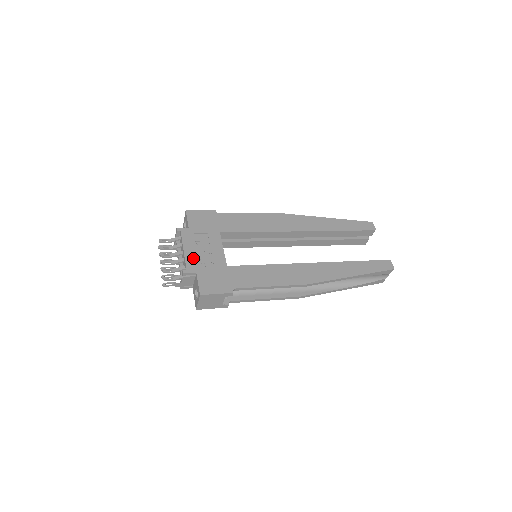
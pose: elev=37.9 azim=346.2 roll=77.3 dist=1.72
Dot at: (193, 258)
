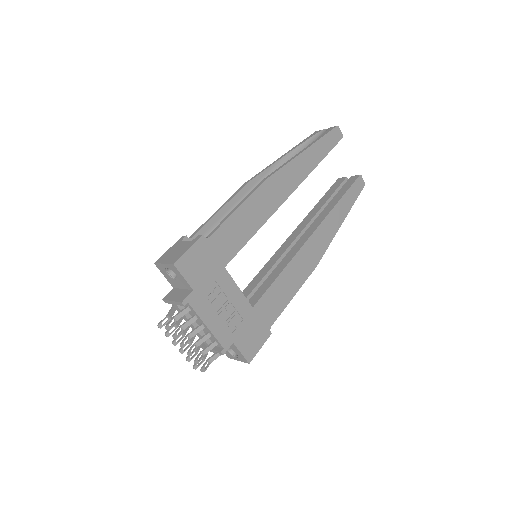
Dot at: (221, 328)
